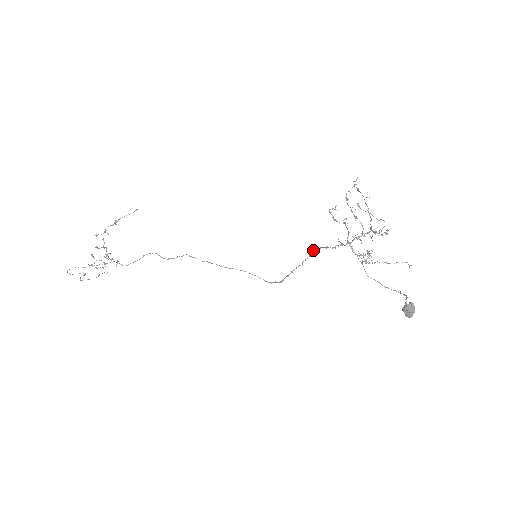
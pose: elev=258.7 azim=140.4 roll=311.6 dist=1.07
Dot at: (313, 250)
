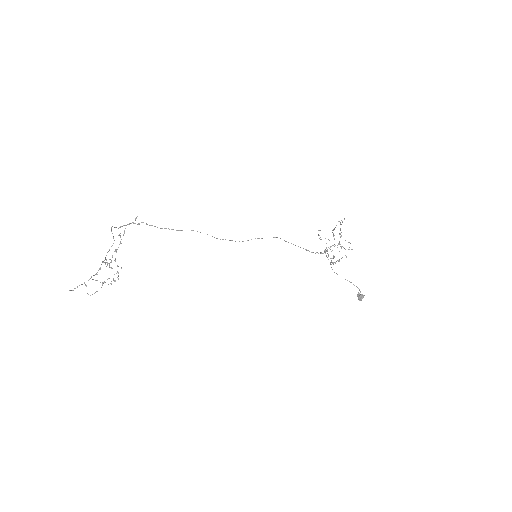
Dot at: occluded
